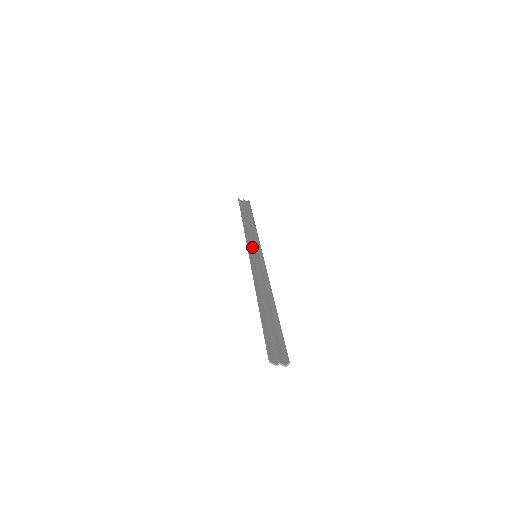
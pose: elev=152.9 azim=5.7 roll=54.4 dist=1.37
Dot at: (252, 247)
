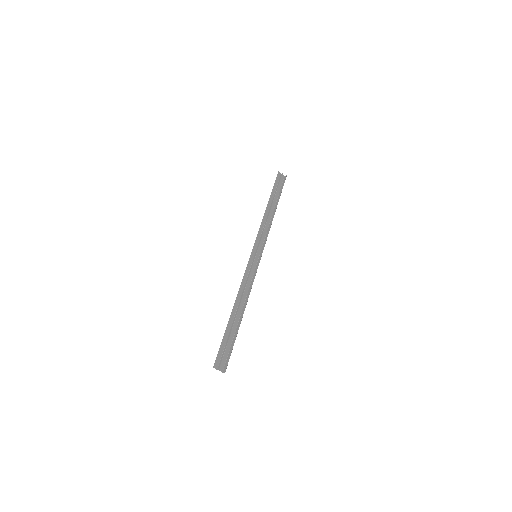
Dot at: (258, 244)
